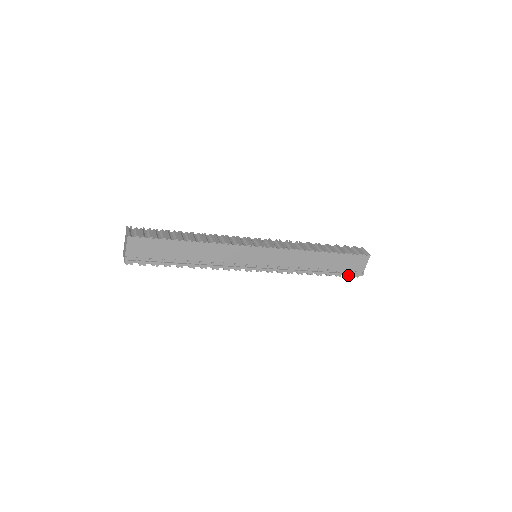
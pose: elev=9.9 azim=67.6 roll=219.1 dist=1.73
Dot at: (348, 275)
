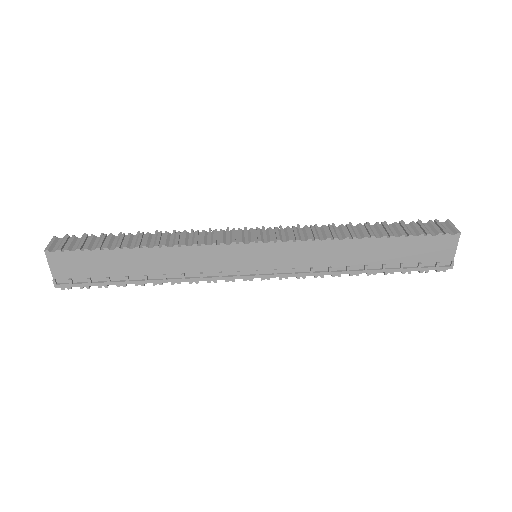
Dot at: occluded
